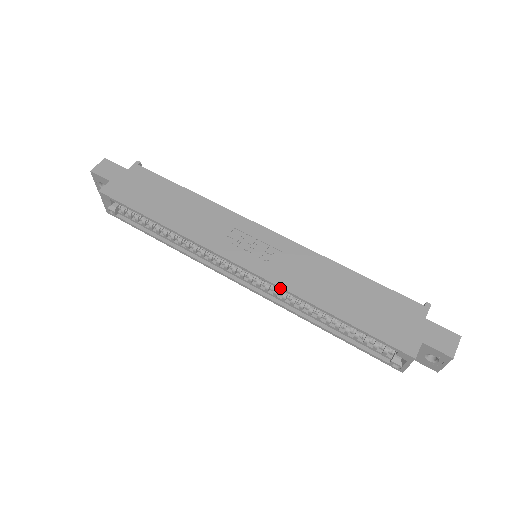
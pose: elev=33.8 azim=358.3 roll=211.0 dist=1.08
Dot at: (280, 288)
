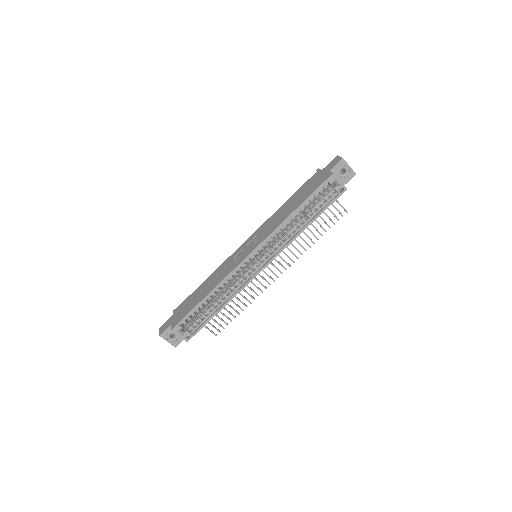
Dot at: (271, 235)
